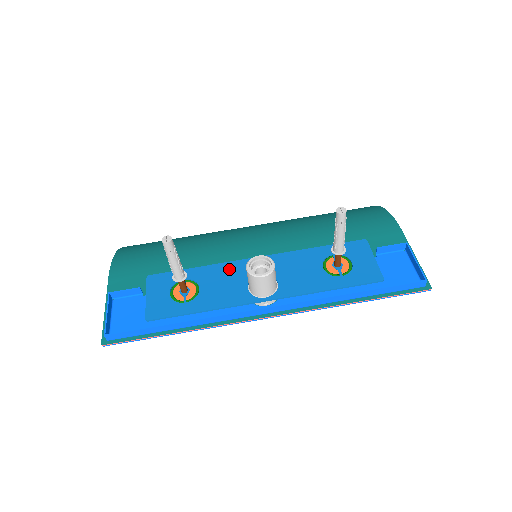
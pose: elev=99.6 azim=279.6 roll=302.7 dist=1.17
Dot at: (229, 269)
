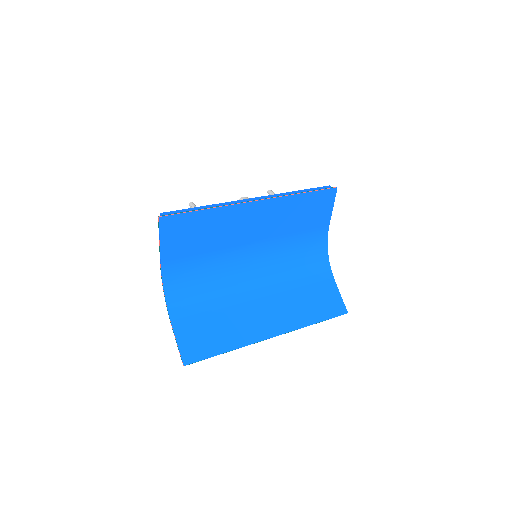
Dot at: occluded
